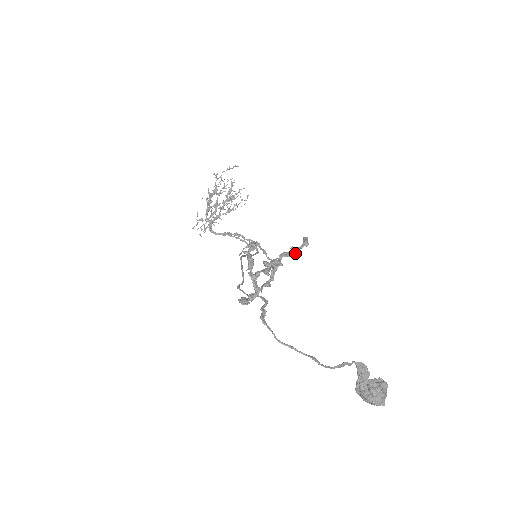
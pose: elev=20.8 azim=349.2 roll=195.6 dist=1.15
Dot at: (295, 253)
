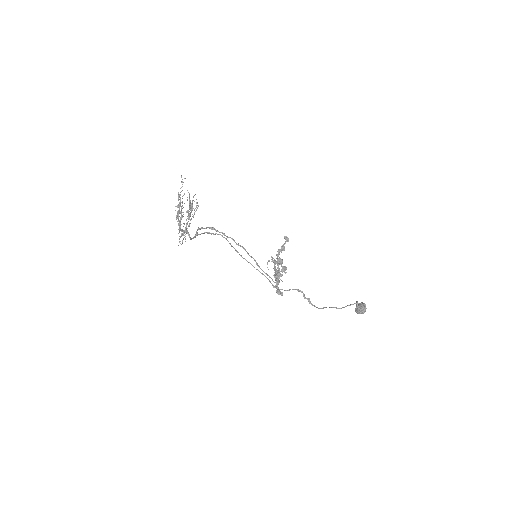
Dot at: occluded
